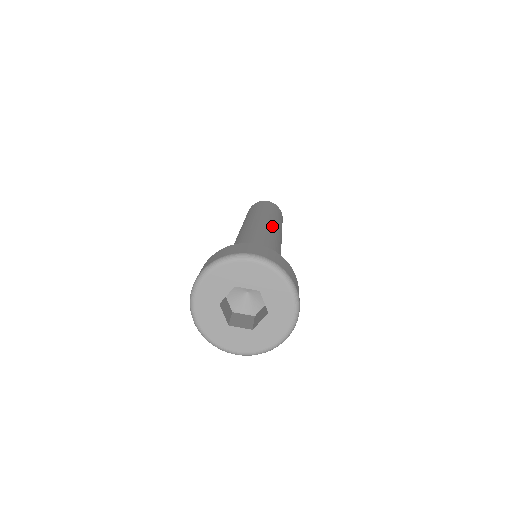
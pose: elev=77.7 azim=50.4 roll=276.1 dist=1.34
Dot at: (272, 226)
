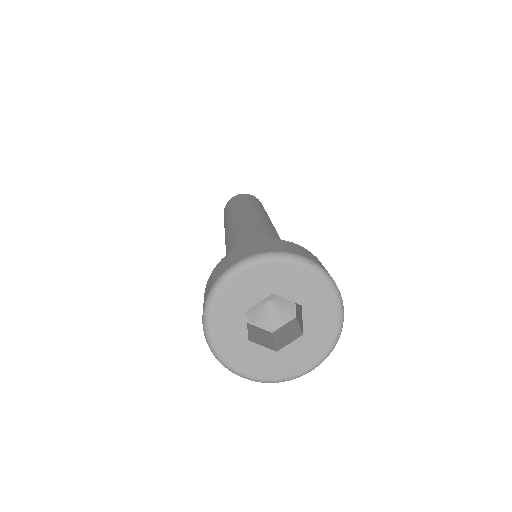
Dot at: (248, 216)
